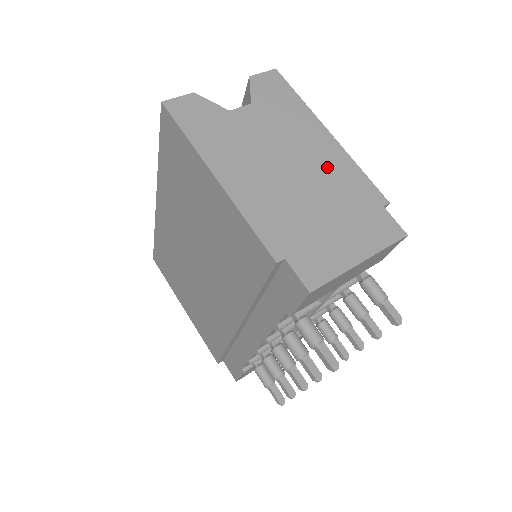
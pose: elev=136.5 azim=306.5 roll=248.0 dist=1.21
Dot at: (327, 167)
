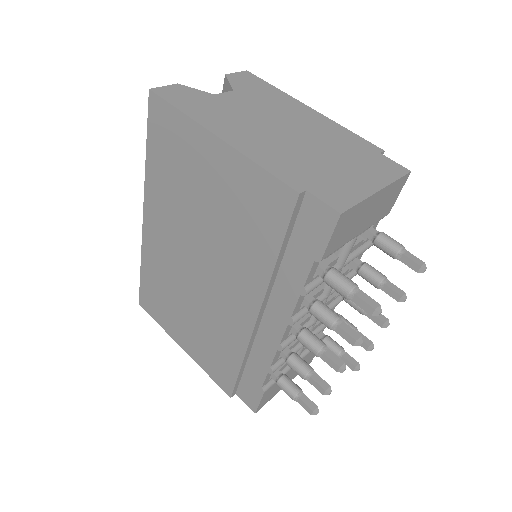
Dot at: (318, 129)
